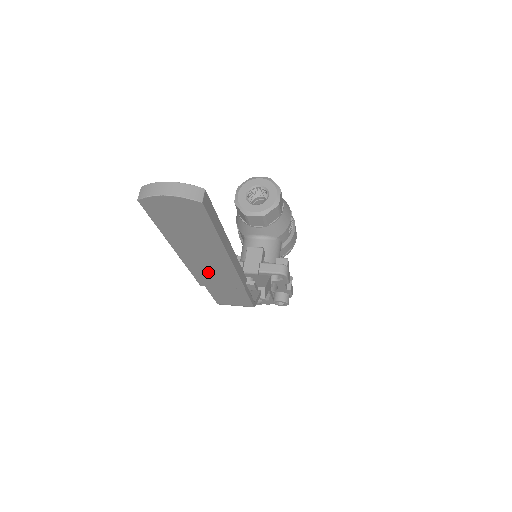
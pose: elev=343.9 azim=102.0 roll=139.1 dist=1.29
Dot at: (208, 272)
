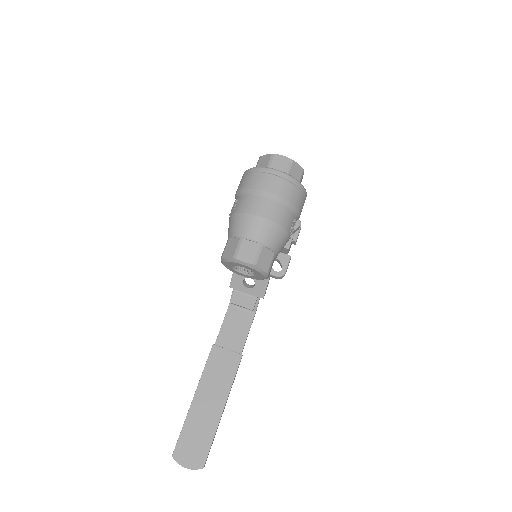
Dot at: occluded
